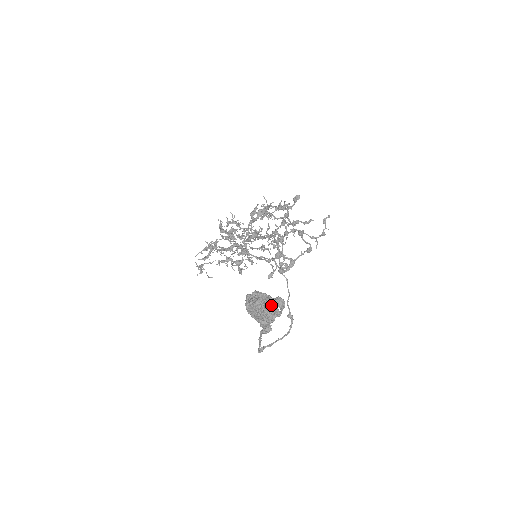
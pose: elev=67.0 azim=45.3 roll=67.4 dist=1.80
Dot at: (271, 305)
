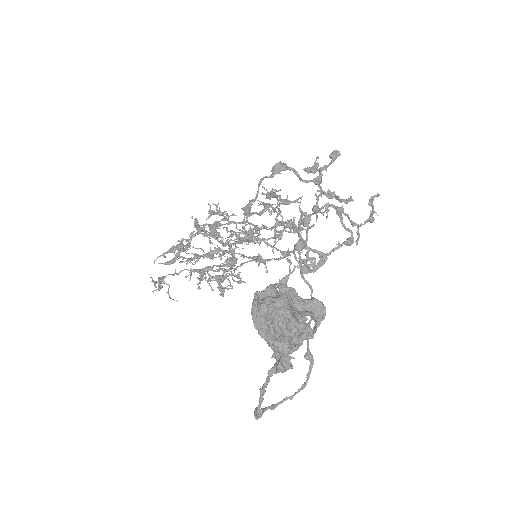
Dot at: (300, 312)
